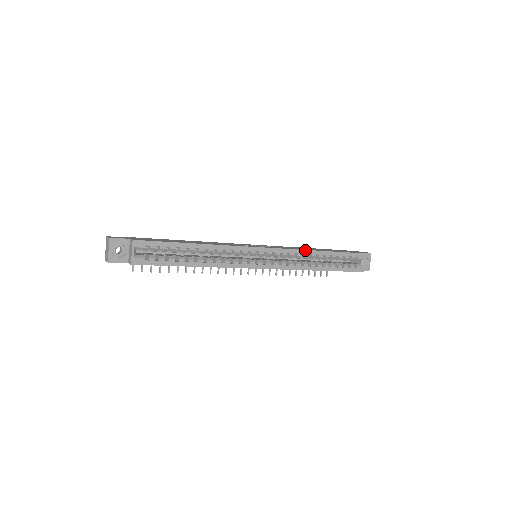
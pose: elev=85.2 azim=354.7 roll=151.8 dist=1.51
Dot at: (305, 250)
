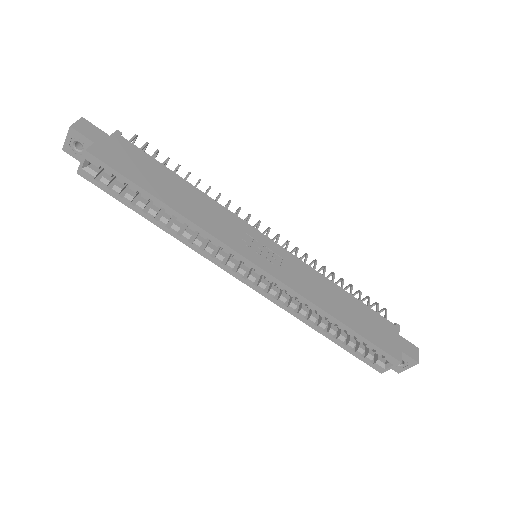
Dot at: (312, 302)
